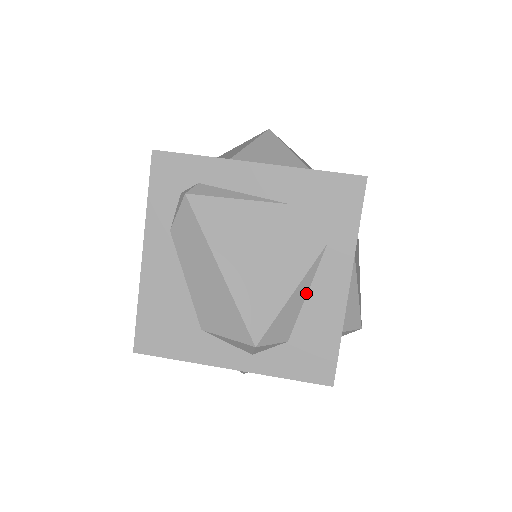
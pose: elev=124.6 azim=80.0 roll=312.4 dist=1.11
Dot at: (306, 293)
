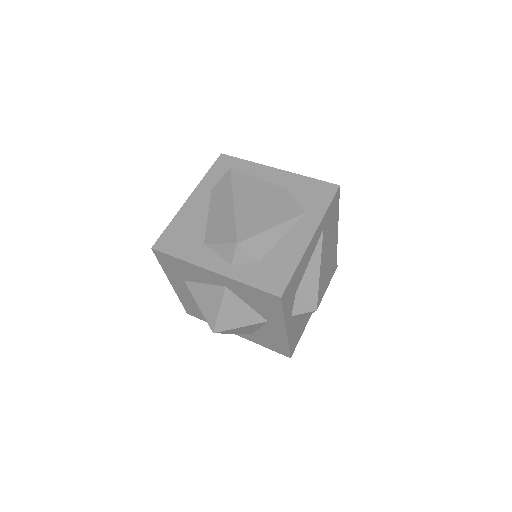
Dot at: (282, 236)
